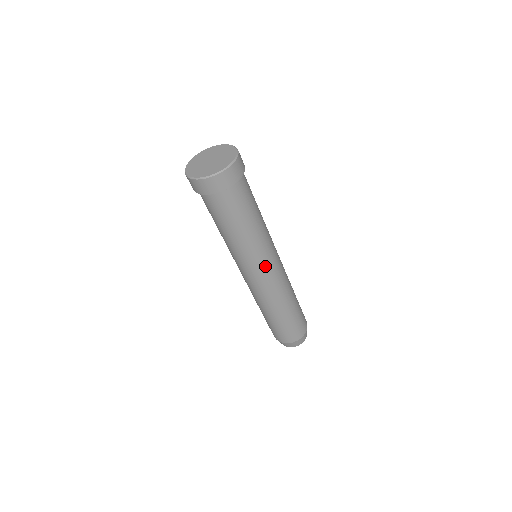
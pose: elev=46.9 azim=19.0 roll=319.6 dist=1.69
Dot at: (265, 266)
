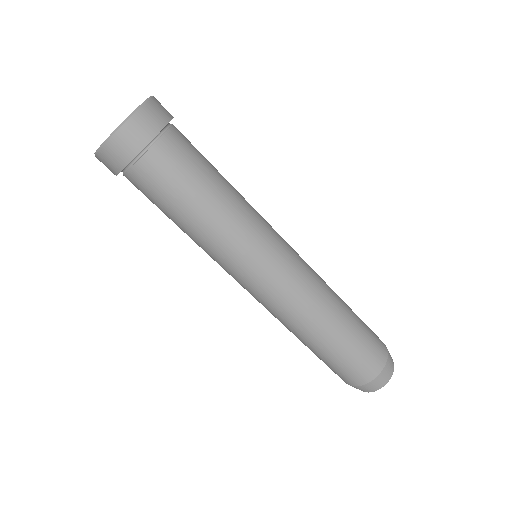
Dot at: (278, 242)
